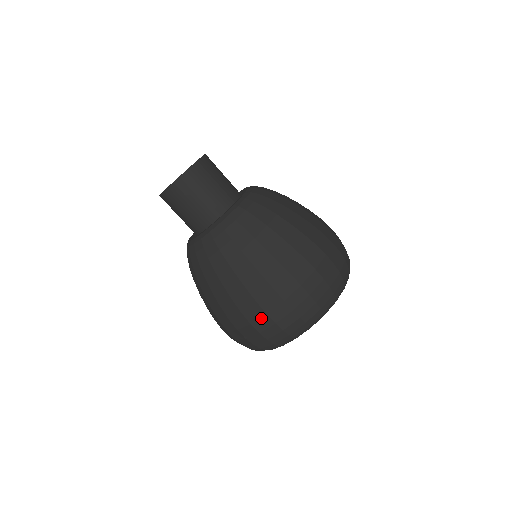
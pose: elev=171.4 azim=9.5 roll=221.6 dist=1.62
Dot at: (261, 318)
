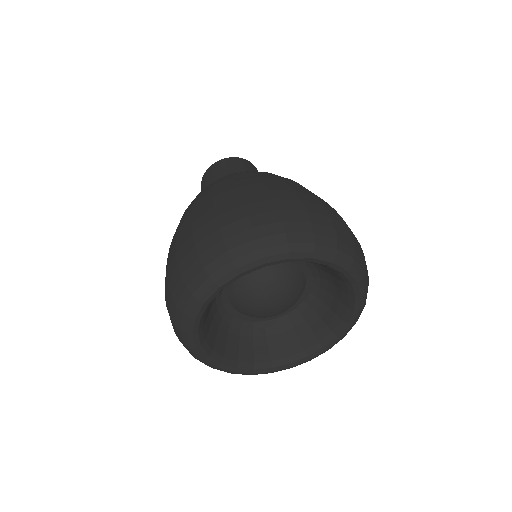
Dot at: (172, 261)
